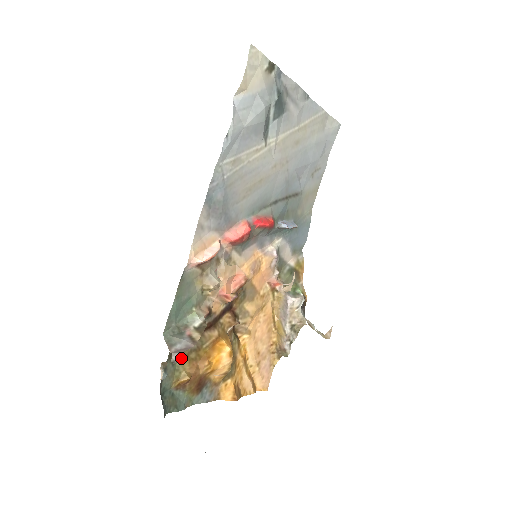
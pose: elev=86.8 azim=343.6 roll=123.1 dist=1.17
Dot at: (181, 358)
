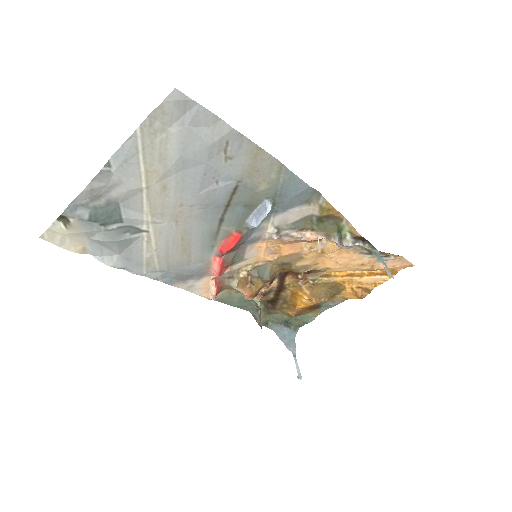
Dot at: (279, 309)
